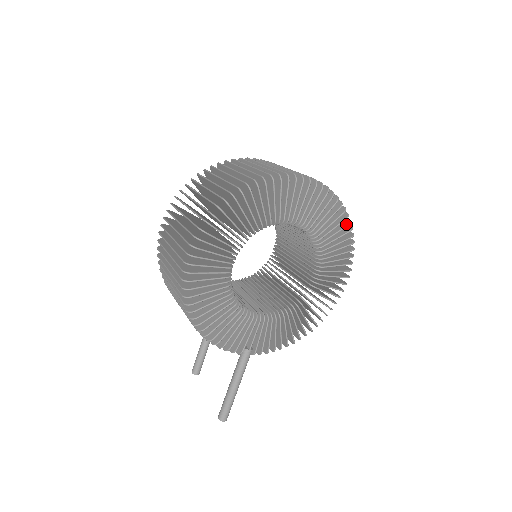
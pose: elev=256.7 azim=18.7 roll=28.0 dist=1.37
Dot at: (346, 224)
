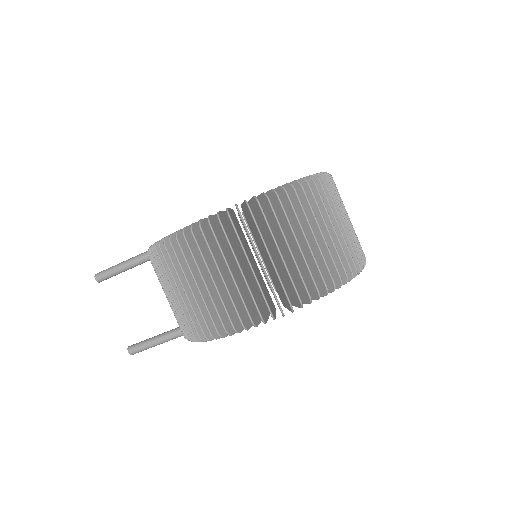
Dot at: occluded
